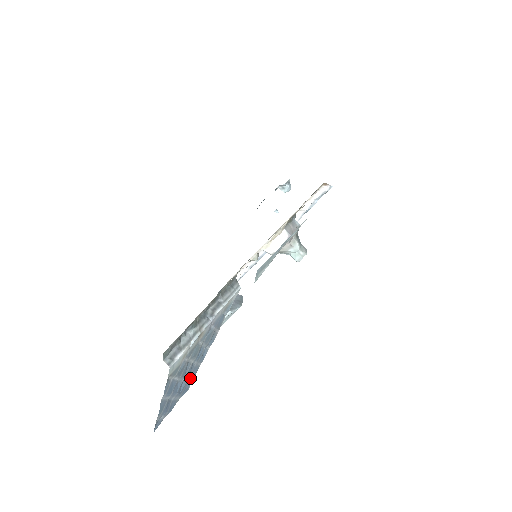
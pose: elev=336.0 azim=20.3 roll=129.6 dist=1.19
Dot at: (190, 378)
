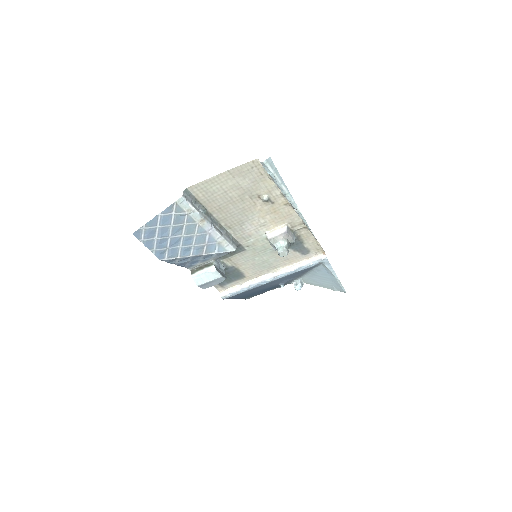
Dot at: (169, 251)
